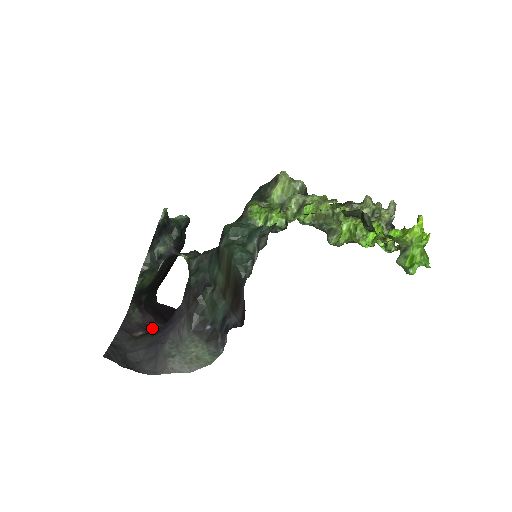
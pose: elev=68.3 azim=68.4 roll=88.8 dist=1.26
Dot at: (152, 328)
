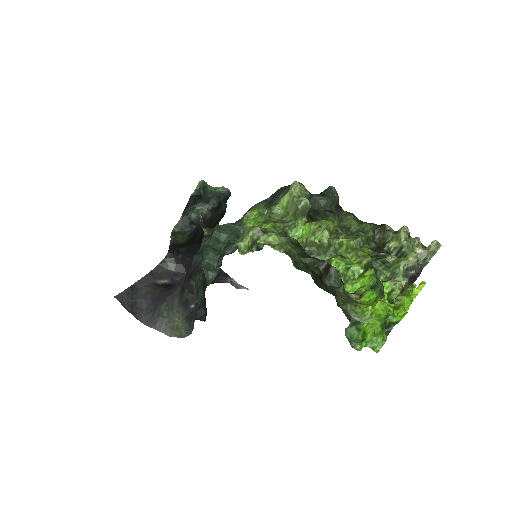
Dot at: occluded
